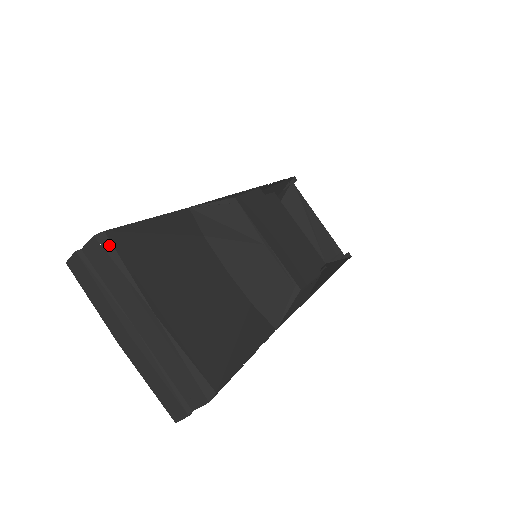
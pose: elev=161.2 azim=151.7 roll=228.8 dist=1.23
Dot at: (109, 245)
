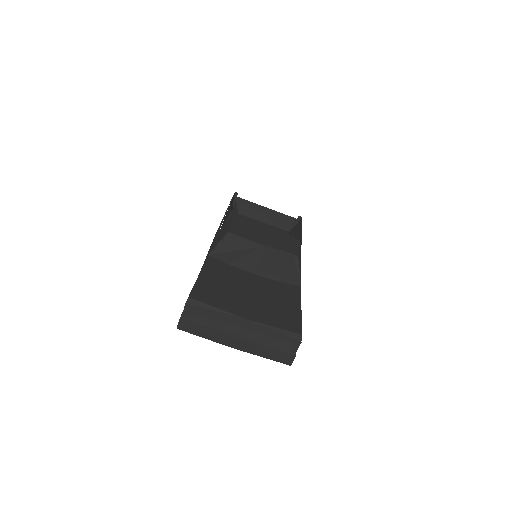
Dot at: (197, 302)
